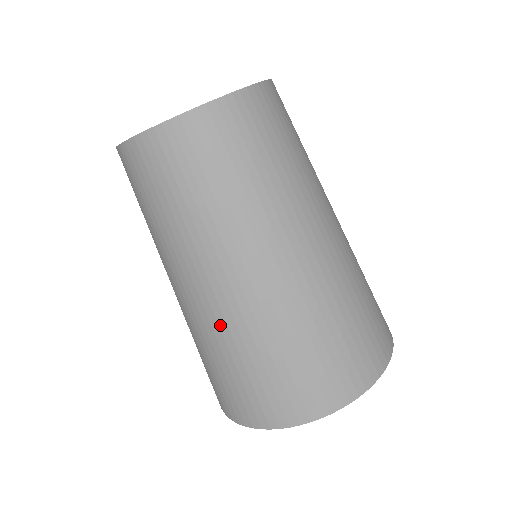
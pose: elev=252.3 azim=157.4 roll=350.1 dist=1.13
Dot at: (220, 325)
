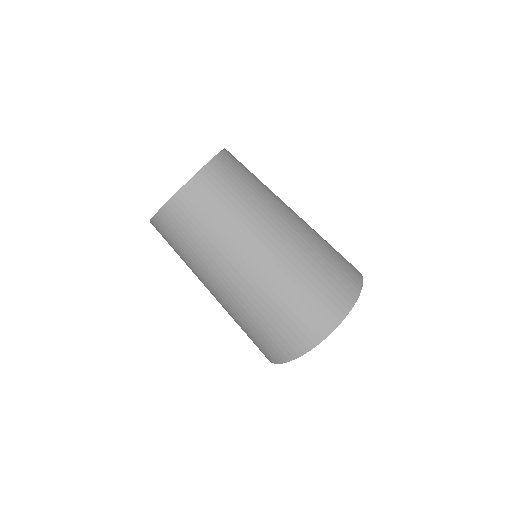
Dot at: (273, 280)
